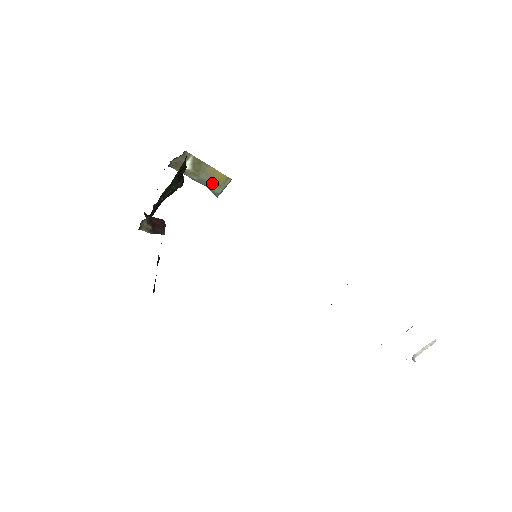
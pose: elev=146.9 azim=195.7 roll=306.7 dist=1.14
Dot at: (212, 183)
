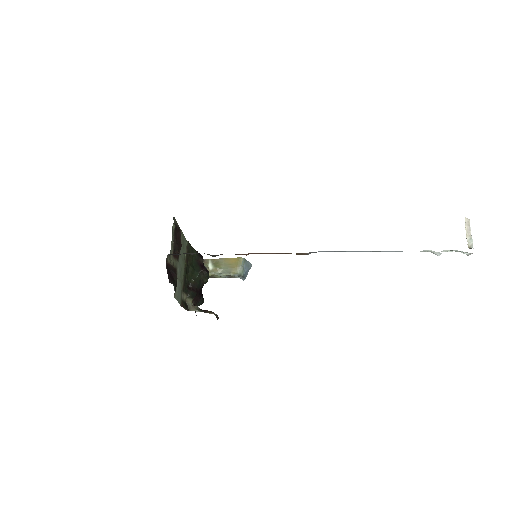
Dot at: (232, 268)
